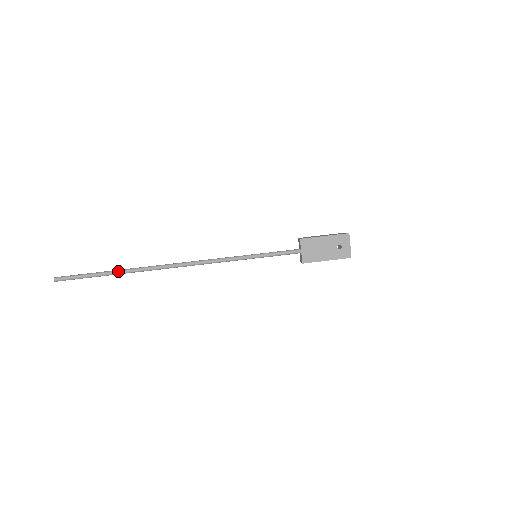
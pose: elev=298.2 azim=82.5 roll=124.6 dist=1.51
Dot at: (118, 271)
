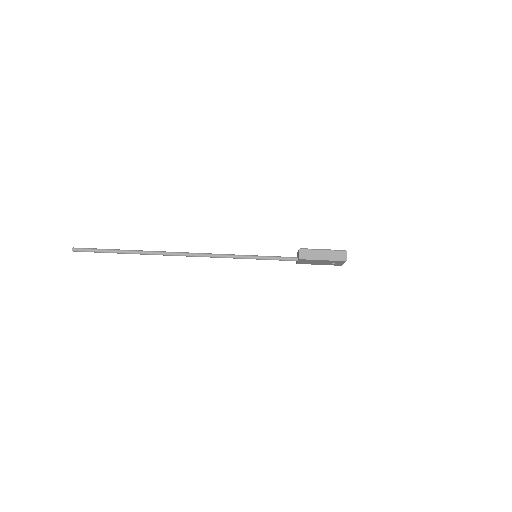
Dot at: (130, 253)
